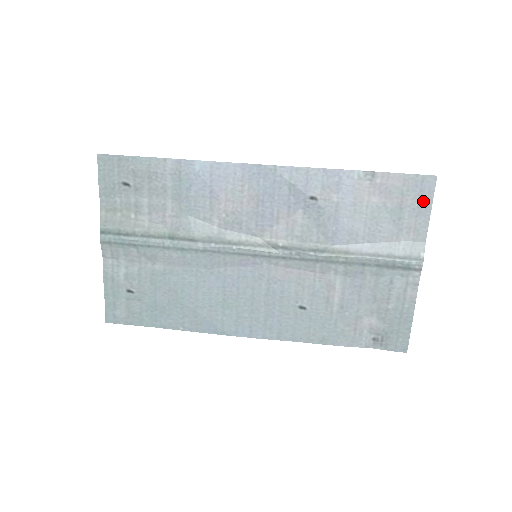
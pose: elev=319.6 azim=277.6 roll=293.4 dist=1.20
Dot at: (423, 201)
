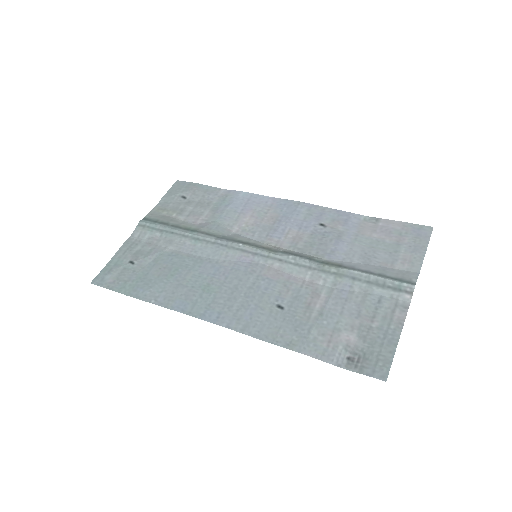
Dot at: (419, 242)
